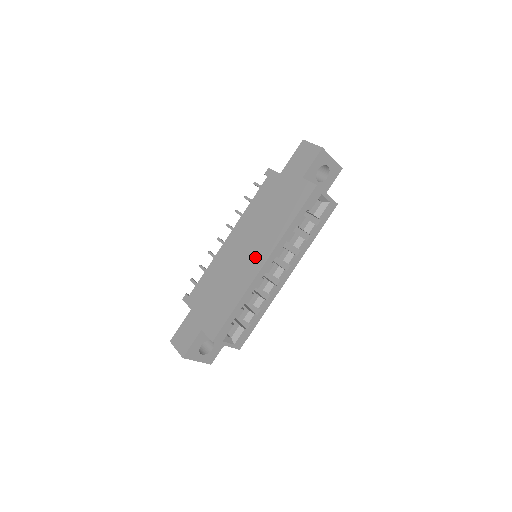
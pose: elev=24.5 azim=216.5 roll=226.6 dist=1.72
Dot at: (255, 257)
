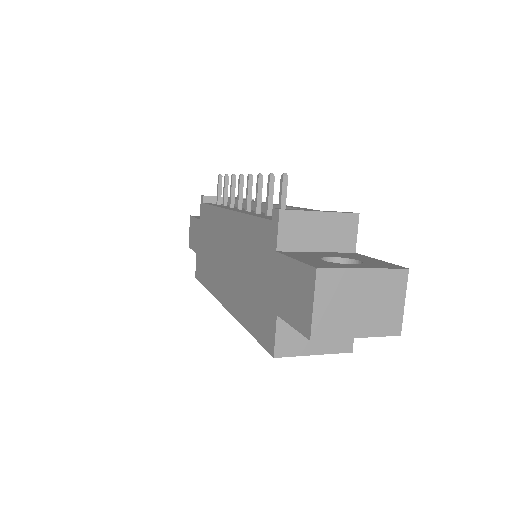
Dot at: (224, 285)
